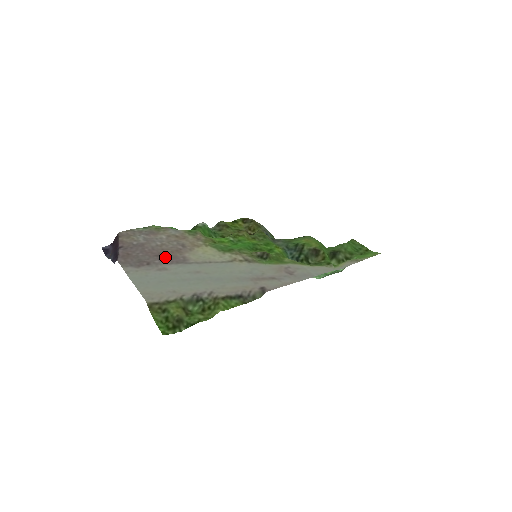
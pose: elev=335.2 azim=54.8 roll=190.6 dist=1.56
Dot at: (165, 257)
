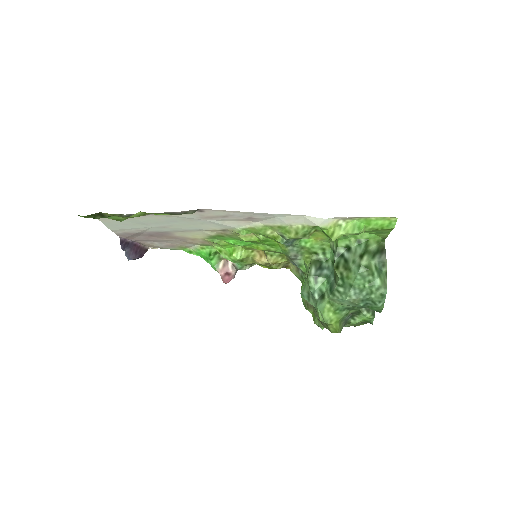
Dot at: (156, 235)
